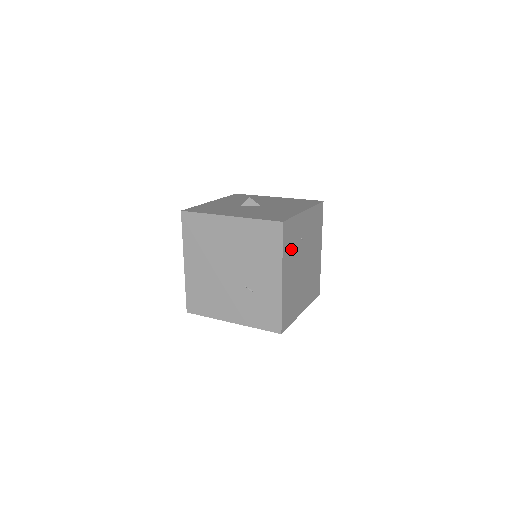
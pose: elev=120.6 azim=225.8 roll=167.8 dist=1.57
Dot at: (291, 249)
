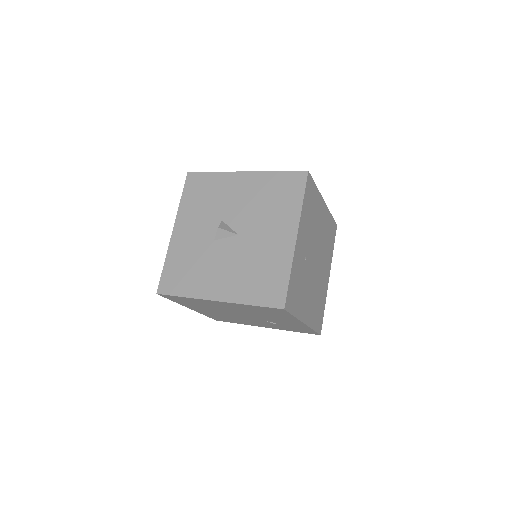
Dot at: (300, 292)
